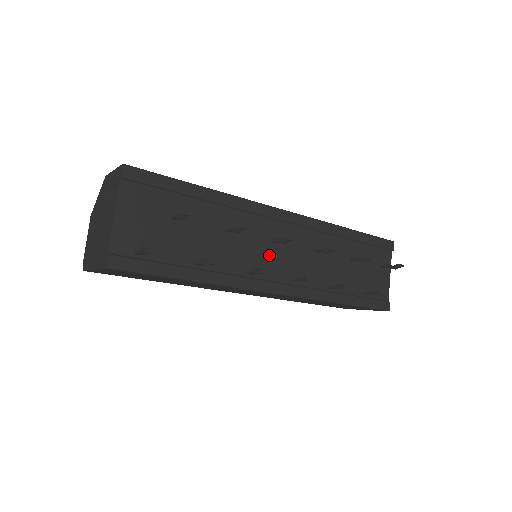
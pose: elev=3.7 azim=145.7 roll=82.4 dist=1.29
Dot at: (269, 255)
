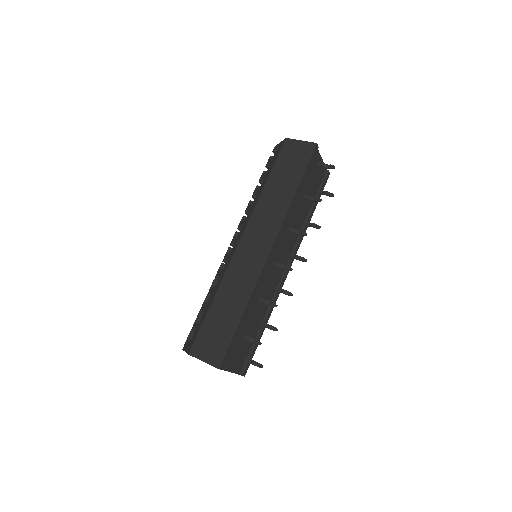
Dot at: (276, 270)
